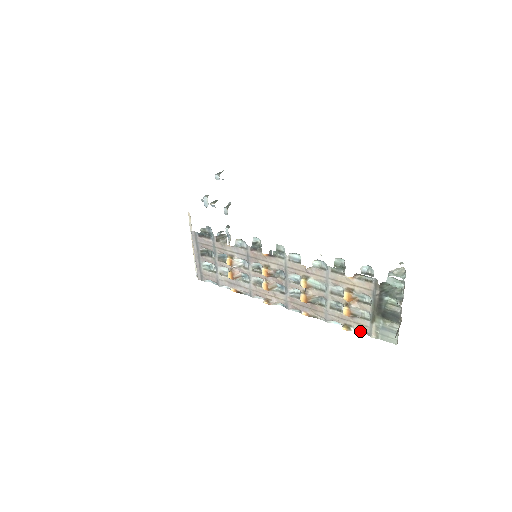
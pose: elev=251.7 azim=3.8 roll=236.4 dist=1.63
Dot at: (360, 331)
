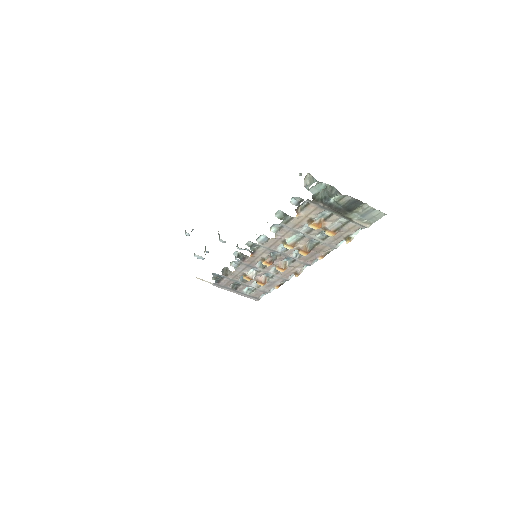
Dot at: occluded
